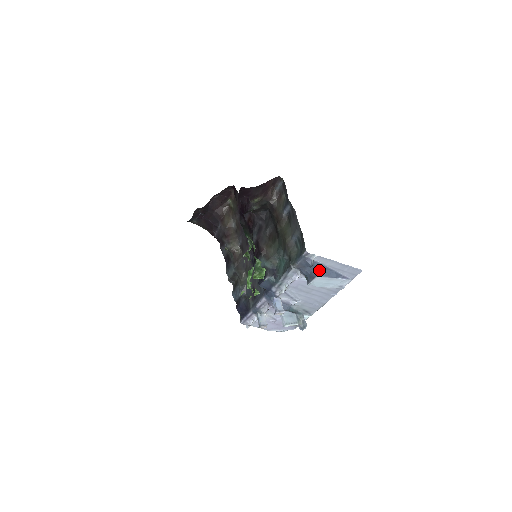
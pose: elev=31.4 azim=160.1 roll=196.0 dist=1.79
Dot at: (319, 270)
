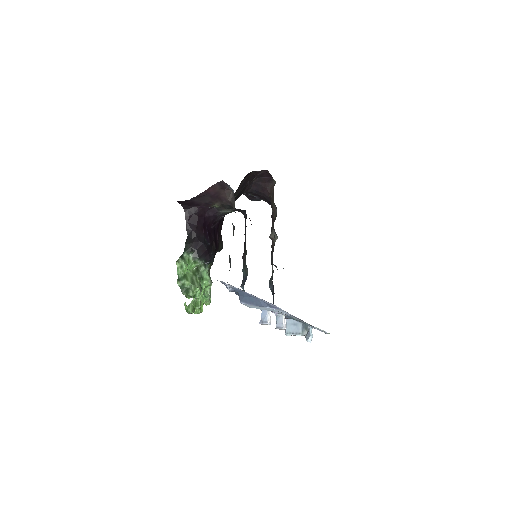
Dot at: (242, 296)
